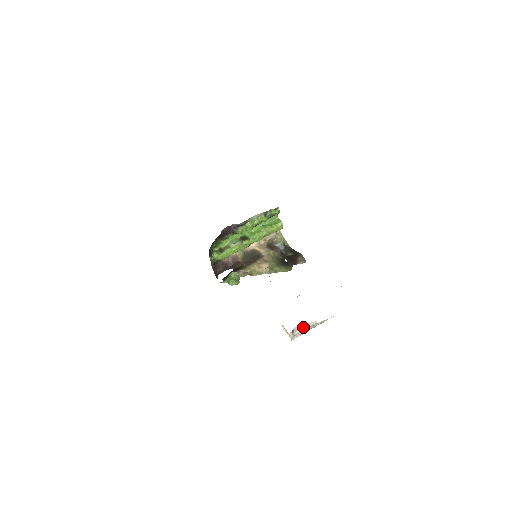
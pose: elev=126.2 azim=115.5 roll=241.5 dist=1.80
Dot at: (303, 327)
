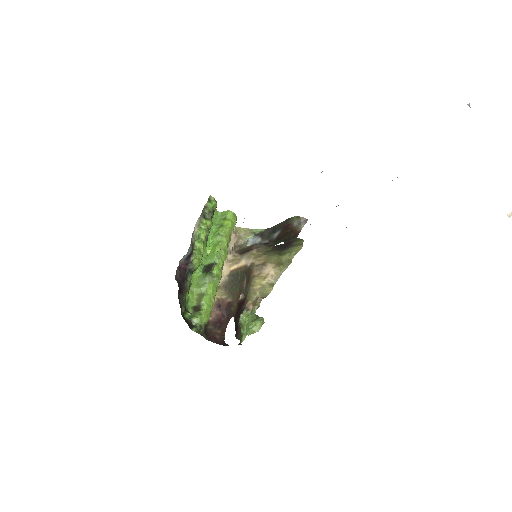
Dot at: out of frame
